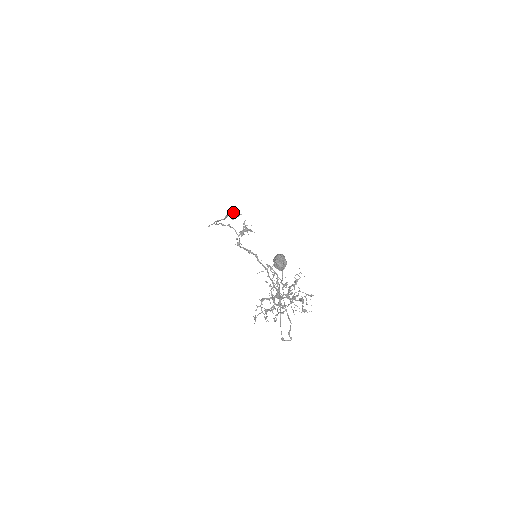
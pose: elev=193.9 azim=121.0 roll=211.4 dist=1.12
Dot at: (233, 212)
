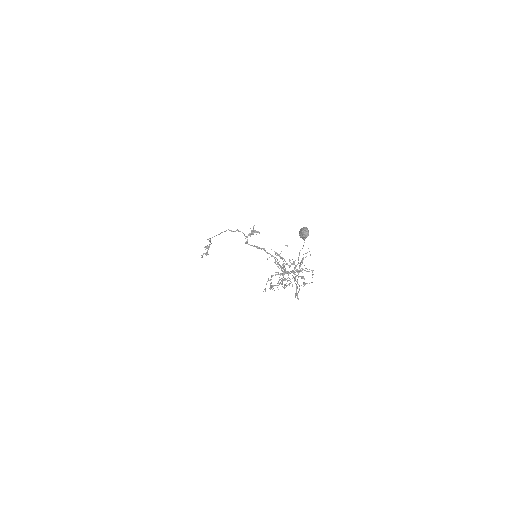
Dot at: (209, 246)
